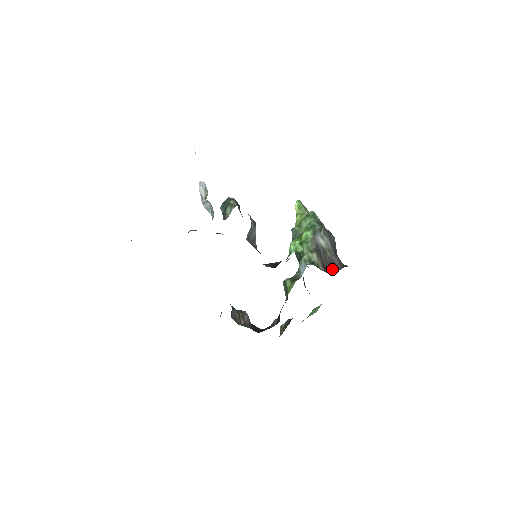
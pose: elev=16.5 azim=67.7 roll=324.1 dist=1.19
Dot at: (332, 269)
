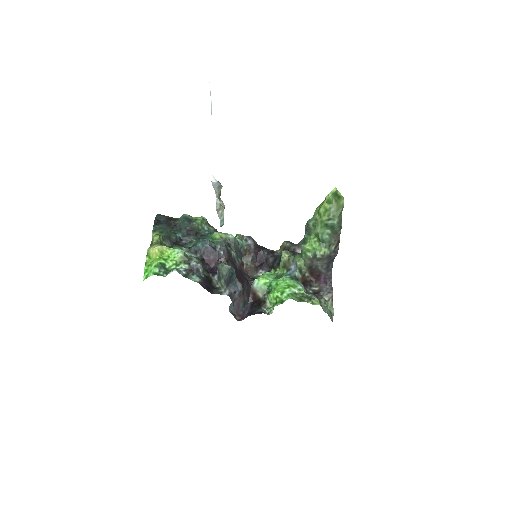
Dot at: (316, 276)
